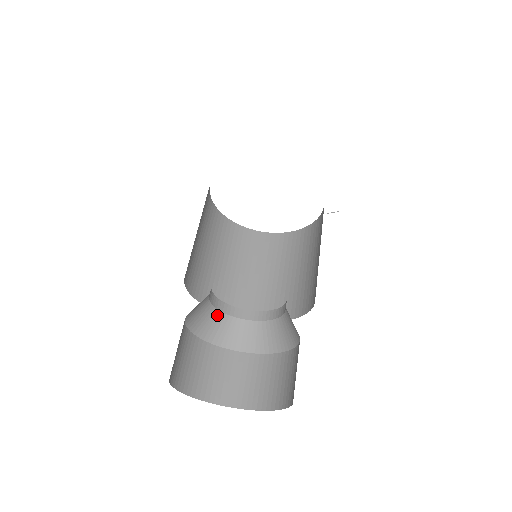
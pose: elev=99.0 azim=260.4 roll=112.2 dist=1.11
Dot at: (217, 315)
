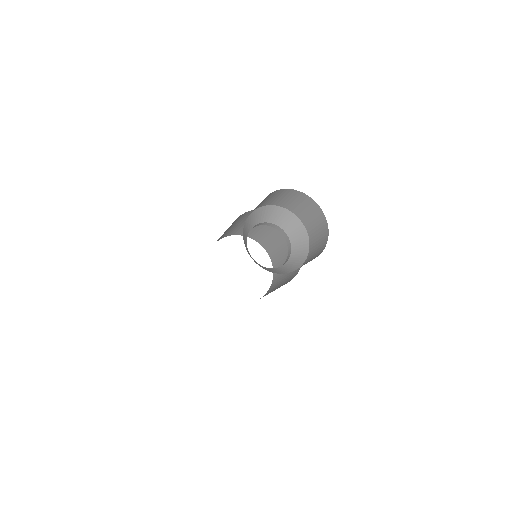
Dot at: occluded
